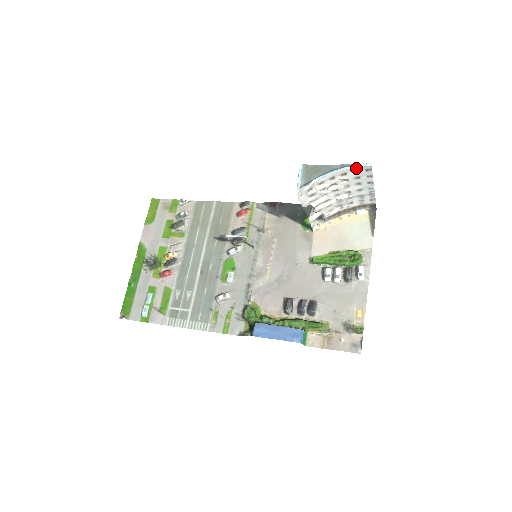
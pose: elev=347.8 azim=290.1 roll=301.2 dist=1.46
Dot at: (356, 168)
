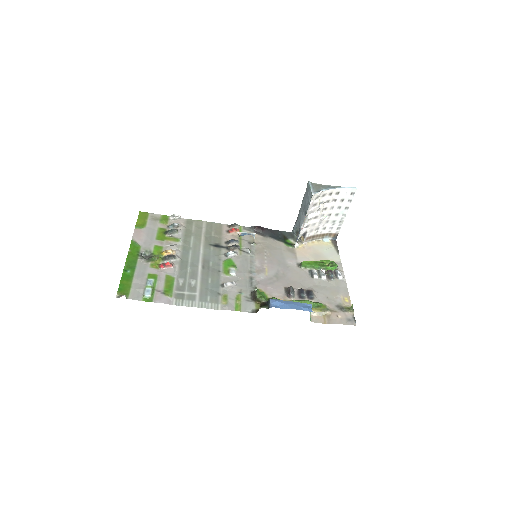
Dot at: (346, 190)
